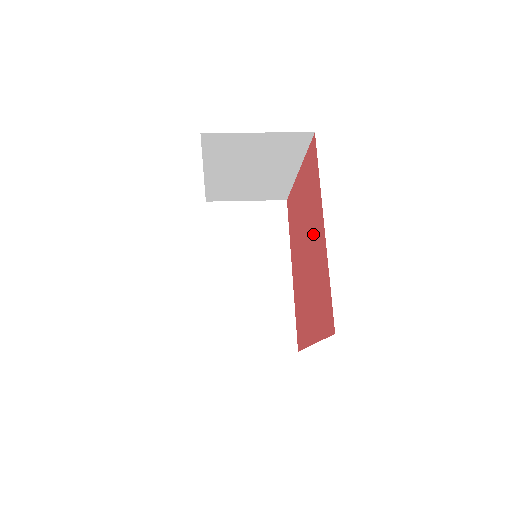
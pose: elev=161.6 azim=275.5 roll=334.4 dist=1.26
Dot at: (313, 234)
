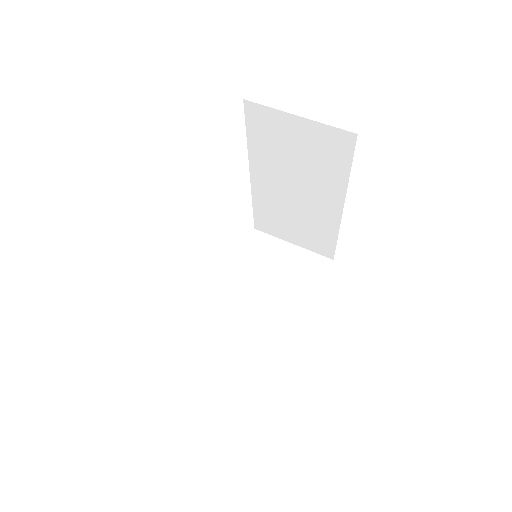
Dot at: occluded
